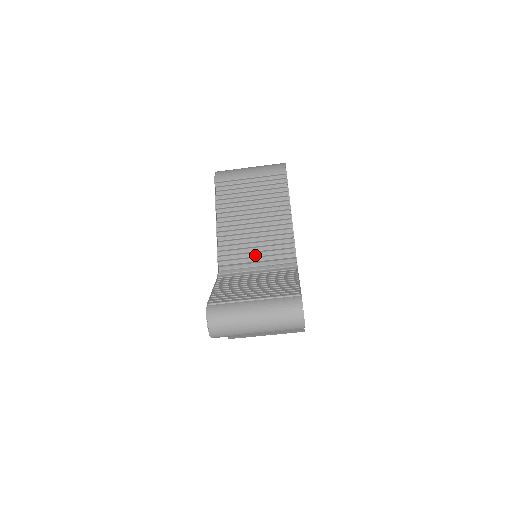
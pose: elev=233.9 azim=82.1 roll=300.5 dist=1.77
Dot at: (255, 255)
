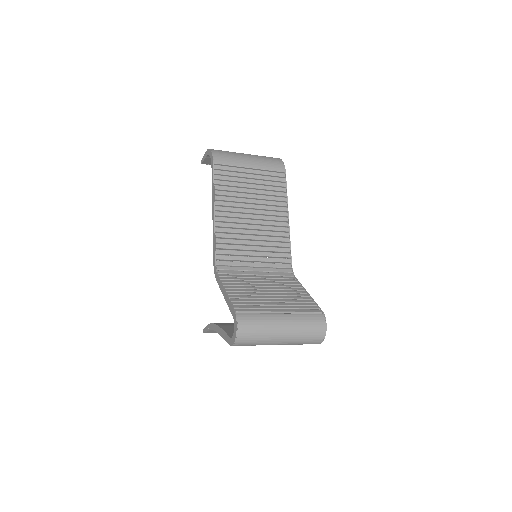
Dot at: (253, 254)
